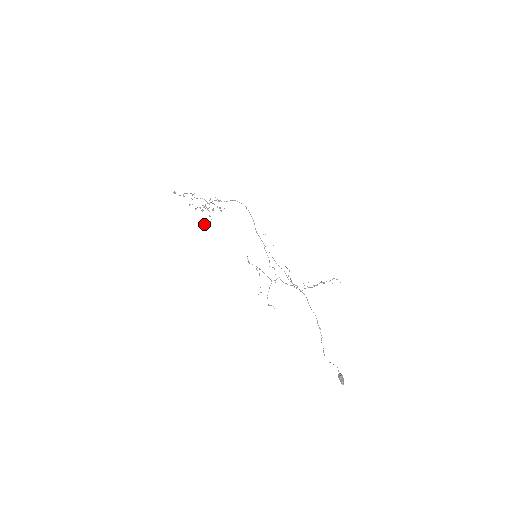
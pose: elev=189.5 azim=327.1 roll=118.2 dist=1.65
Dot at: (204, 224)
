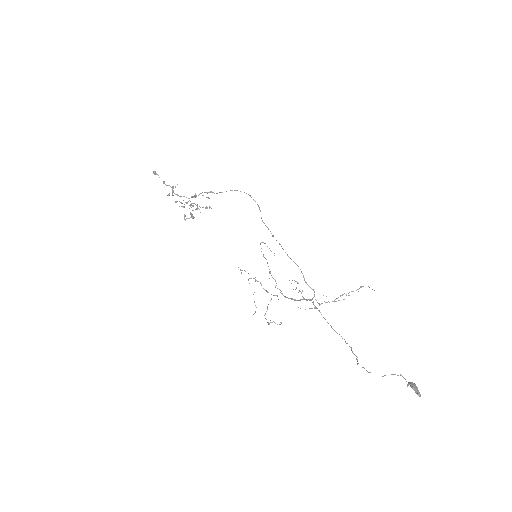
Dot at: occluded
